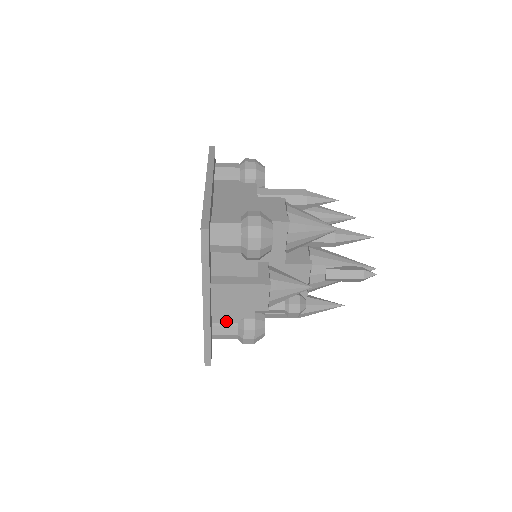
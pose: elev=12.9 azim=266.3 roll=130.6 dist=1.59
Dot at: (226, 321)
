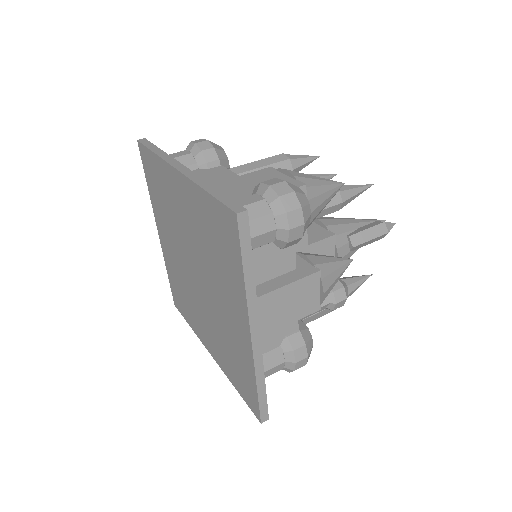
Dot at: (266, 350)
